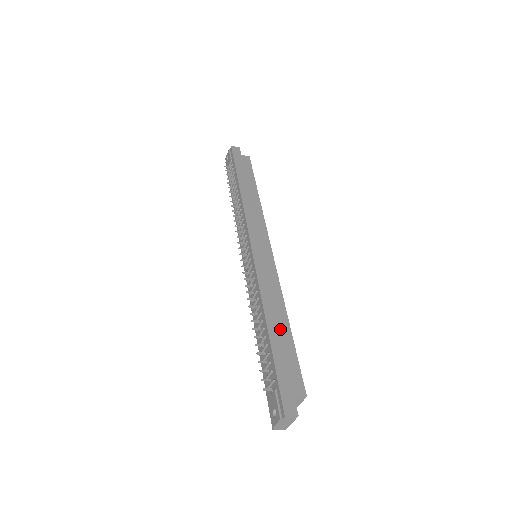
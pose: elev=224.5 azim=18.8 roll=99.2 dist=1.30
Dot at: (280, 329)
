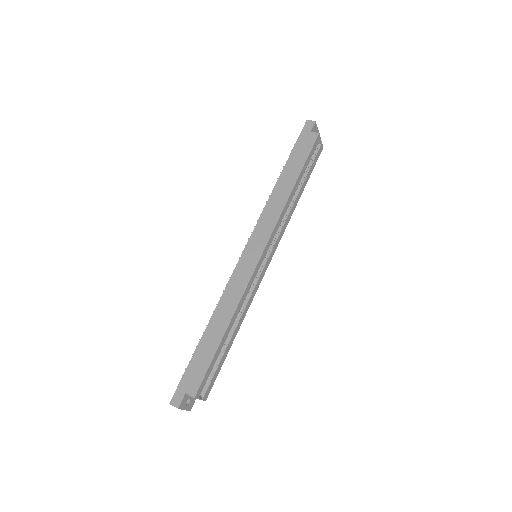
Dot at: (214, 335)
